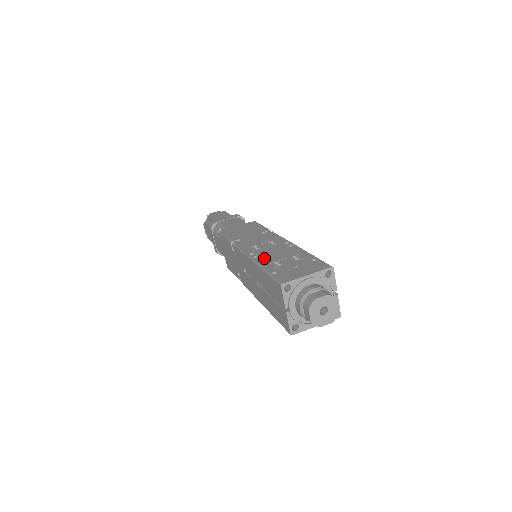
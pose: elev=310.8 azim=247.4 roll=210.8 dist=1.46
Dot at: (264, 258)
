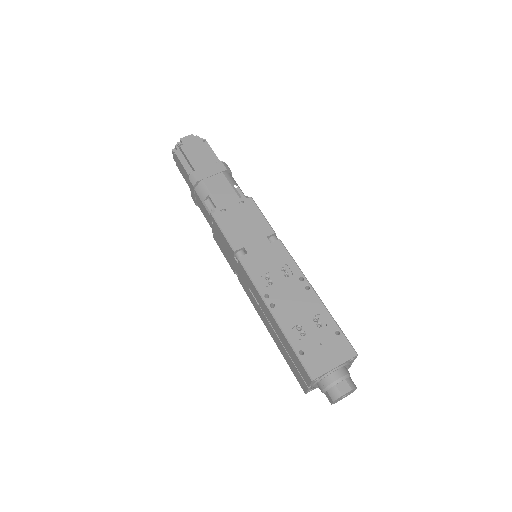
Dot at: (283, 312)
